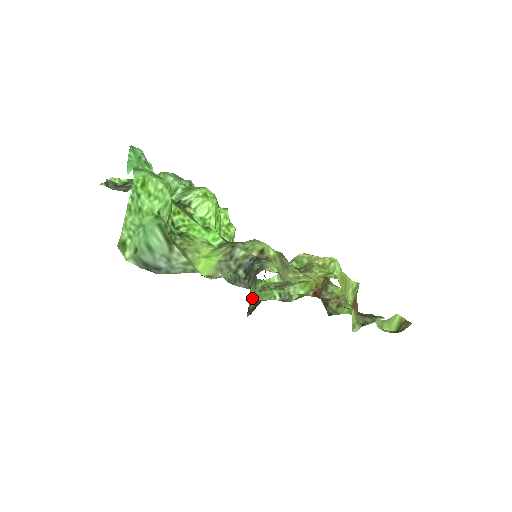
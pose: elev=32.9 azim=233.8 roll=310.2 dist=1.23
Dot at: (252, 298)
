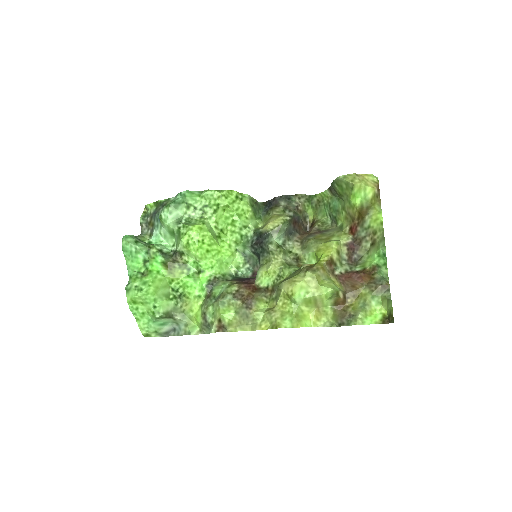
Dot at: (311, 212)
